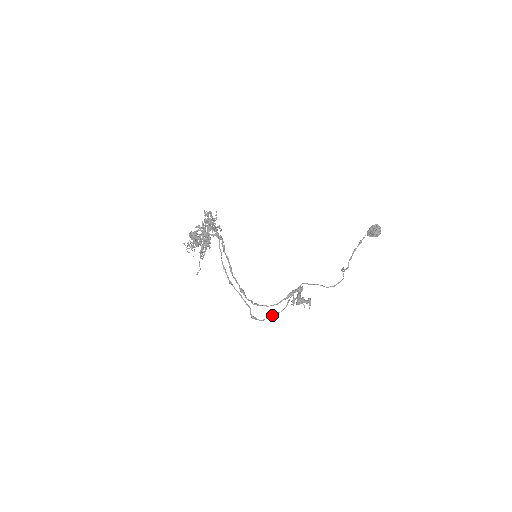
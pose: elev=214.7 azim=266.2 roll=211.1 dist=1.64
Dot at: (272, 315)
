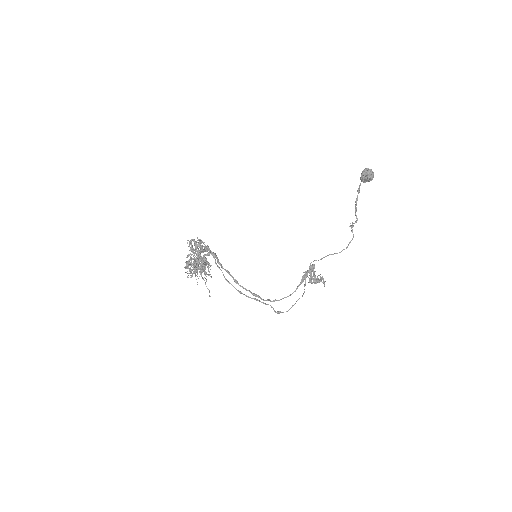
Dot at: (295, 303)
